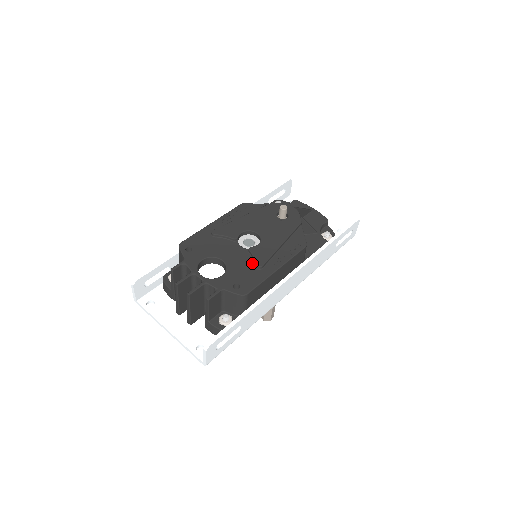
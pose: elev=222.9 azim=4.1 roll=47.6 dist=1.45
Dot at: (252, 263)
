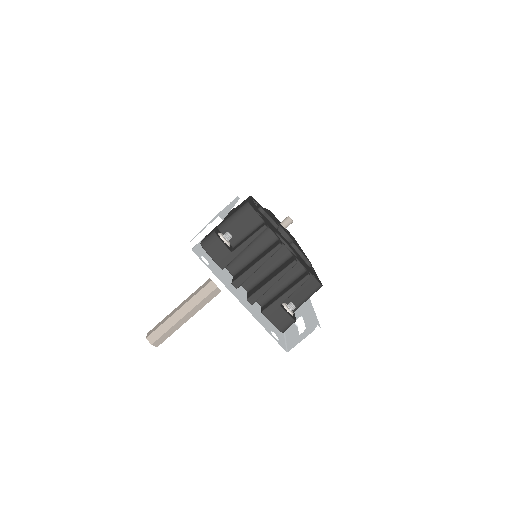
Dot at: (302, 258)
